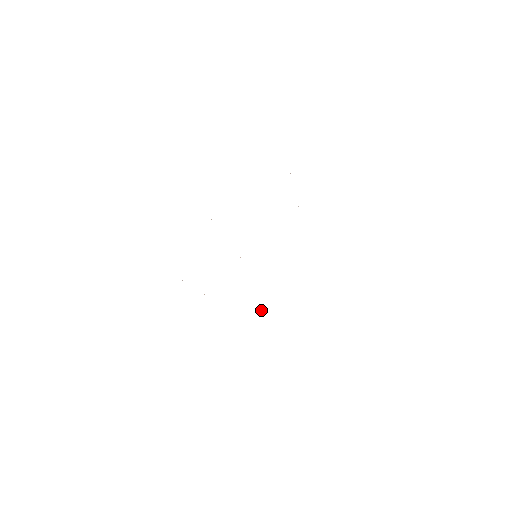
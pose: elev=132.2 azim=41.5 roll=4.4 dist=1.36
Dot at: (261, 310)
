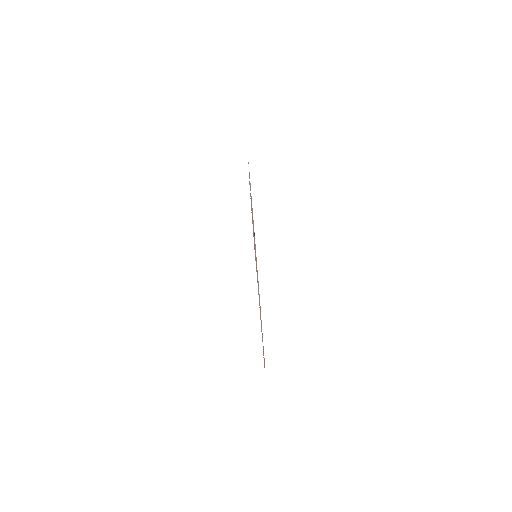
Dot at: occluded
